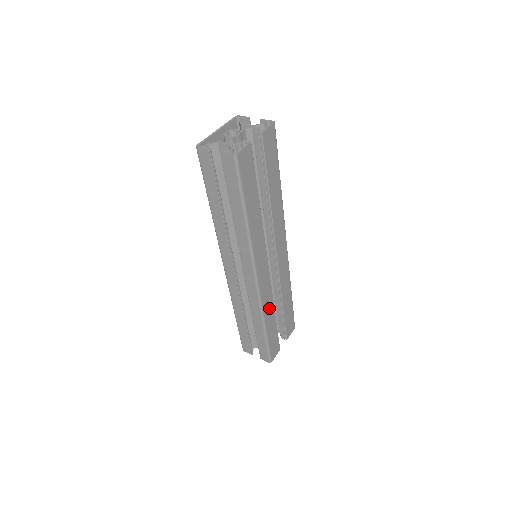
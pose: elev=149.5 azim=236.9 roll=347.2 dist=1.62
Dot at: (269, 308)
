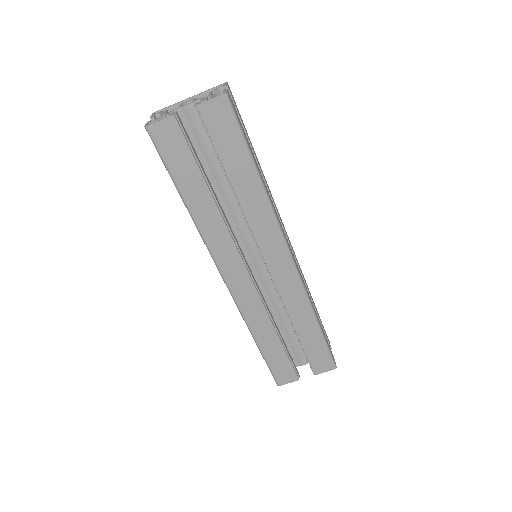
Dot at: (260, 321)
